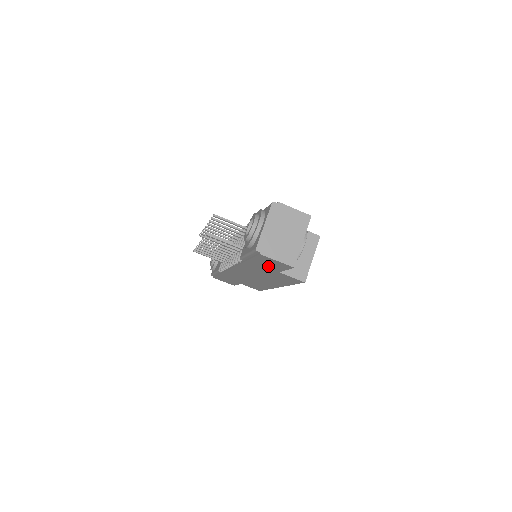
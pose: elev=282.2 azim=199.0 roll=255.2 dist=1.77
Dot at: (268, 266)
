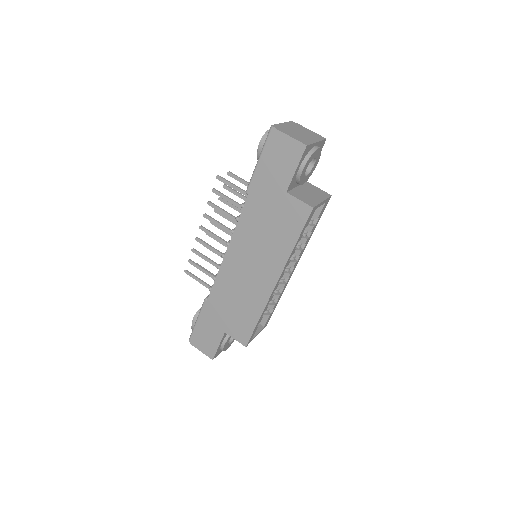
Dot at: (276, 177)
